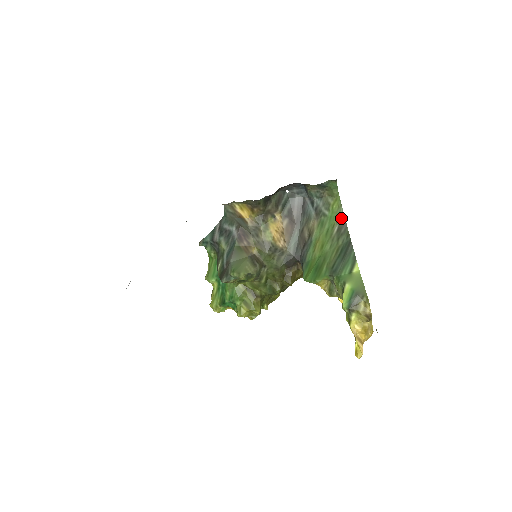
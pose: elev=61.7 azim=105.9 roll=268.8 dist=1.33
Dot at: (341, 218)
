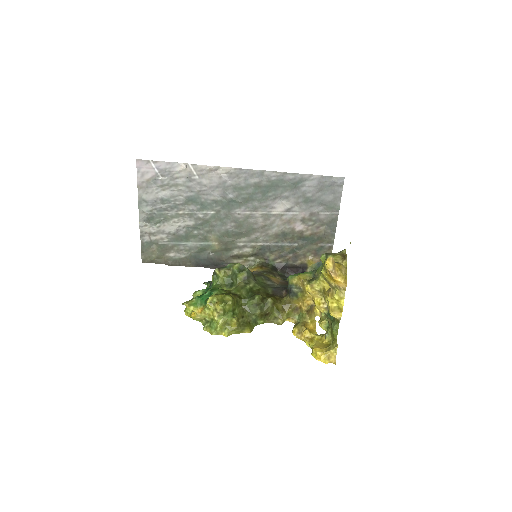
Dot at: occluded
